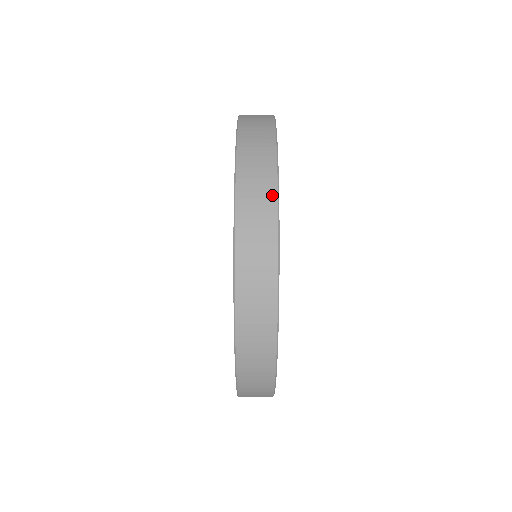
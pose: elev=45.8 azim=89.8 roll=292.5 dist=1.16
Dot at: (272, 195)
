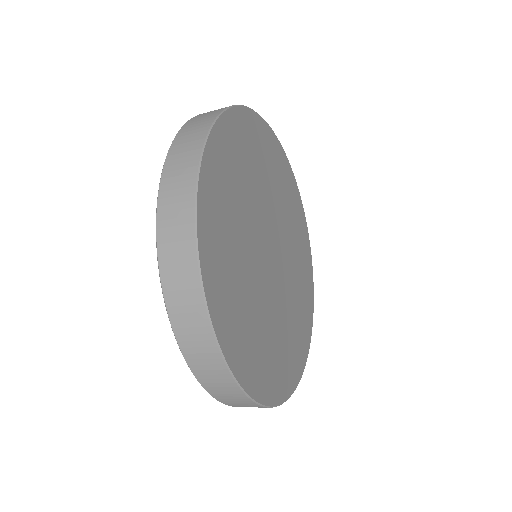
Dot at: (209, 337)
